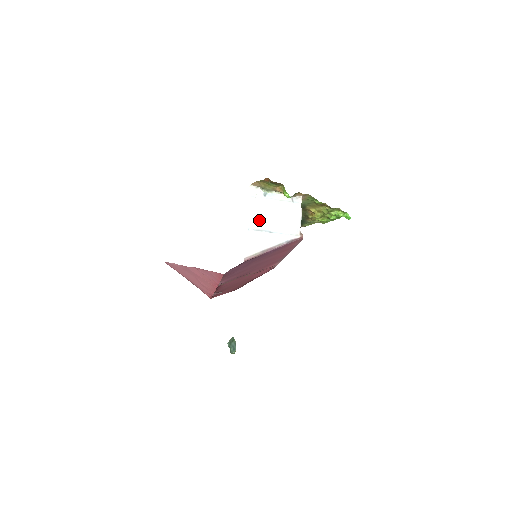
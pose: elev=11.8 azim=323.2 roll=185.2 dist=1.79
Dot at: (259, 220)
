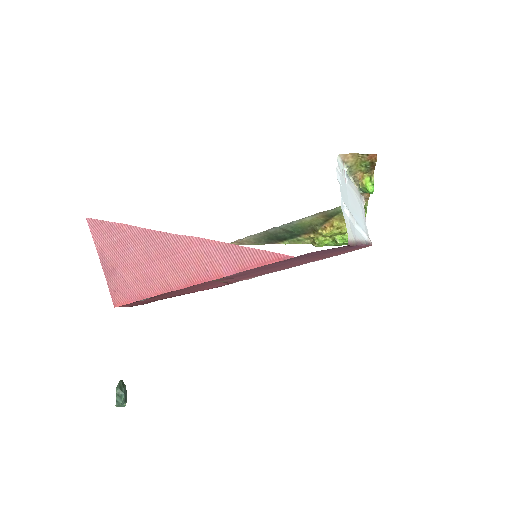
Dot at: (347, 201)
